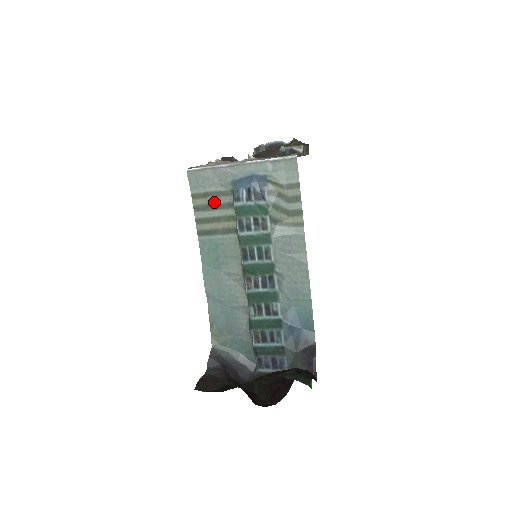
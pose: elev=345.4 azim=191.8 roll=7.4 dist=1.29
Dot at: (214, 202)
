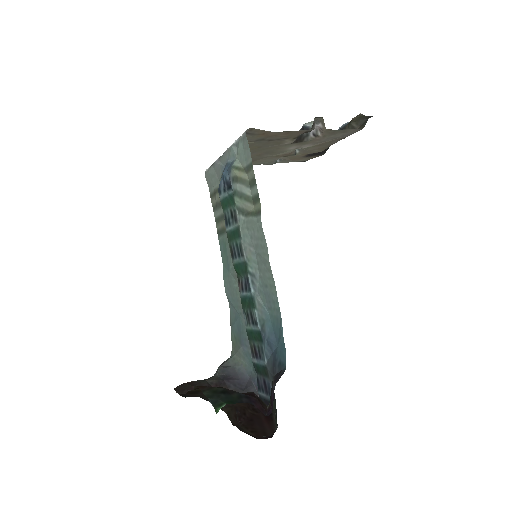
Dot at: (219, 199)
